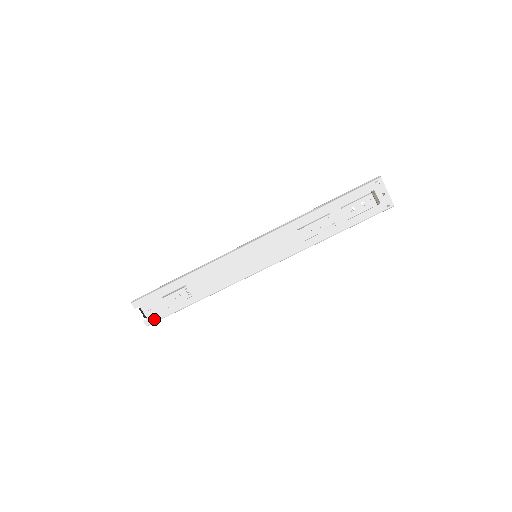
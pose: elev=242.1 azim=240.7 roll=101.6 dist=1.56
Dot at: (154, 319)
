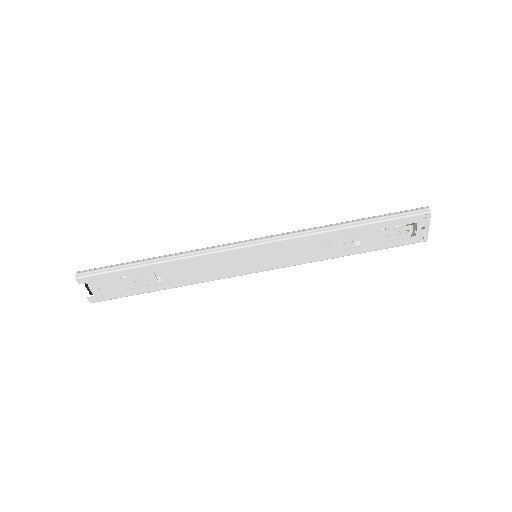
Dot at: (103, 298)
